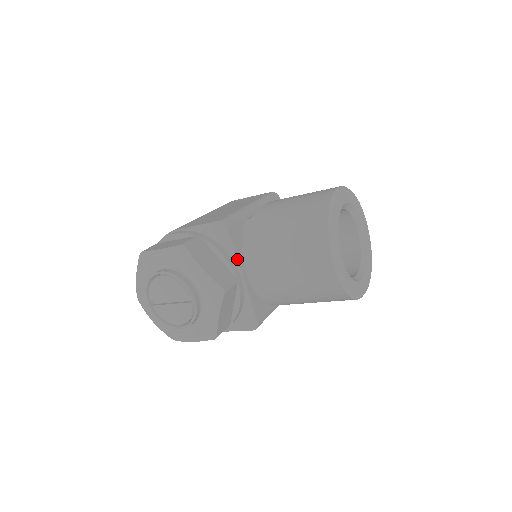
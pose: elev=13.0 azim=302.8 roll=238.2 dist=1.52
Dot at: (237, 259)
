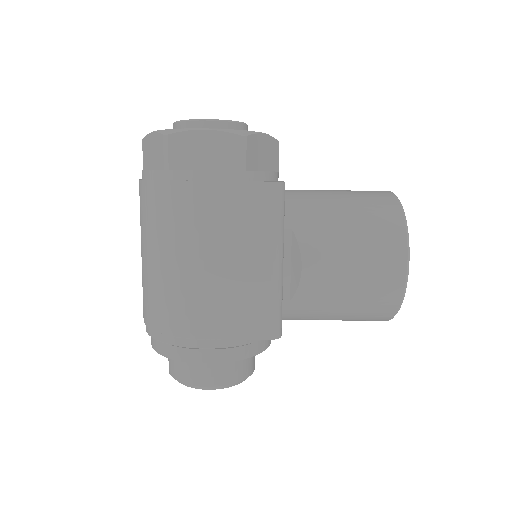
Dot at: occluded
